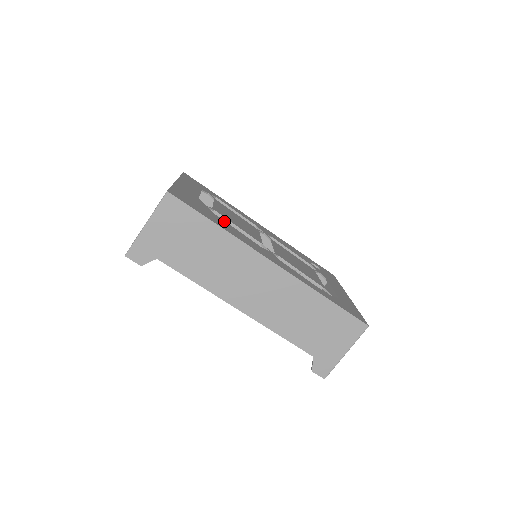
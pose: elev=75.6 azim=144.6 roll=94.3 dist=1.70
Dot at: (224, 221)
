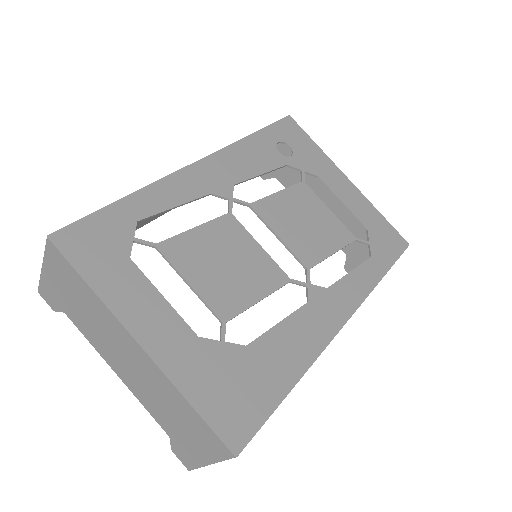
Dot at: (263, 339)
